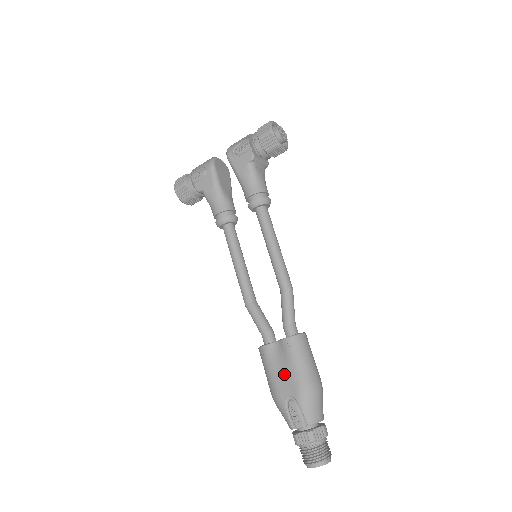
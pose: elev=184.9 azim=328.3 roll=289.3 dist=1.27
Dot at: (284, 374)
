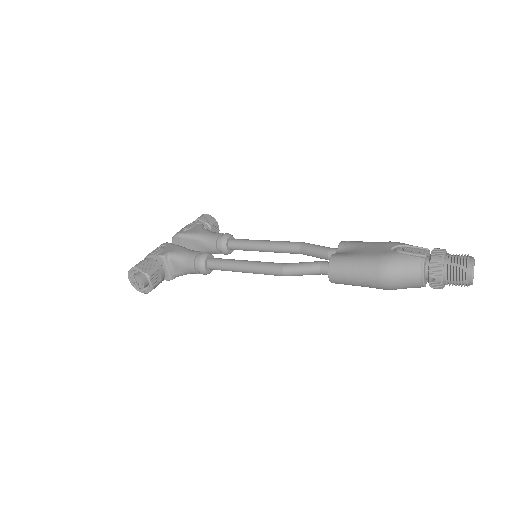
Dot at: (369, 248)
